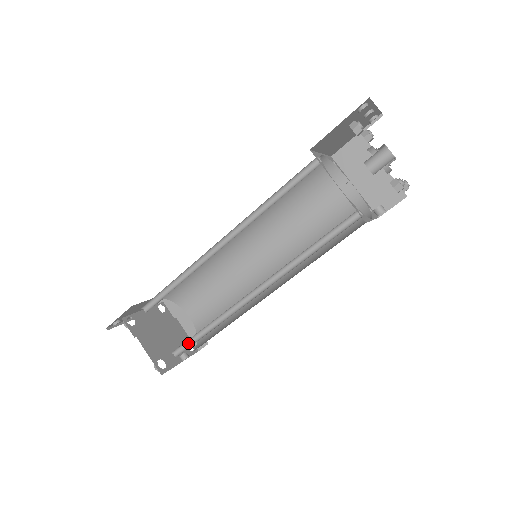
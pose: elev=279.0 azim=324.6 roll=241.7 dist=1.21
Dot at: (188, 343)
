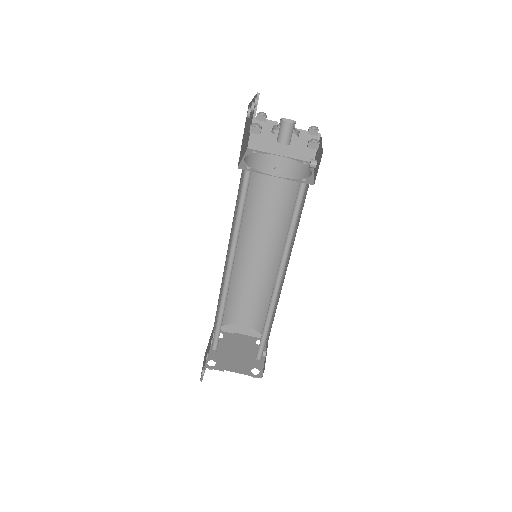
Dot at: (261, 345)
